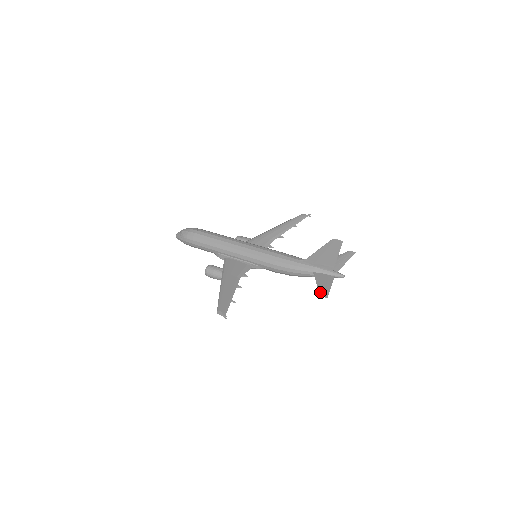
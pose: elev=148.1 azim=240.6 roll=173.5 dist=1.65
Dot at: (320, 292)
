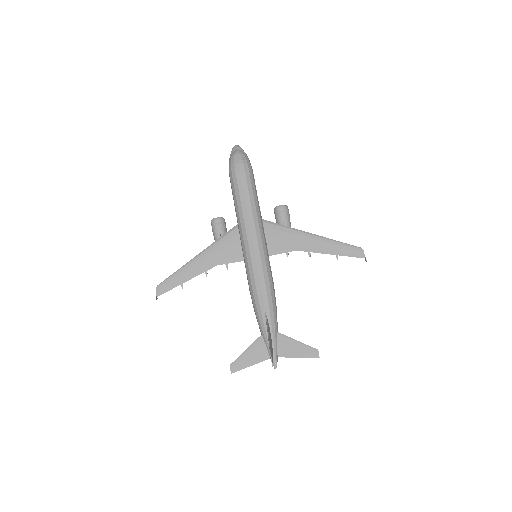
Dot at: (234, 362)
